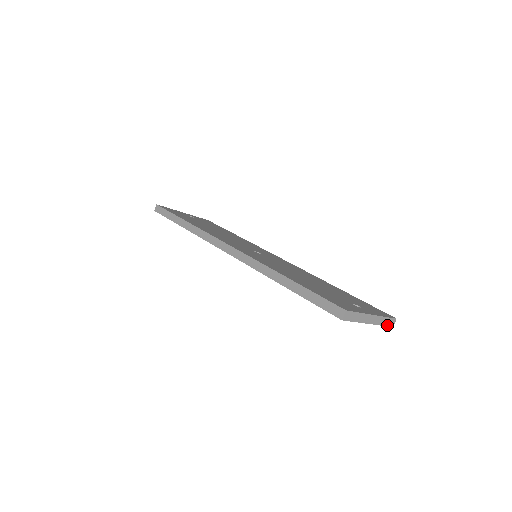
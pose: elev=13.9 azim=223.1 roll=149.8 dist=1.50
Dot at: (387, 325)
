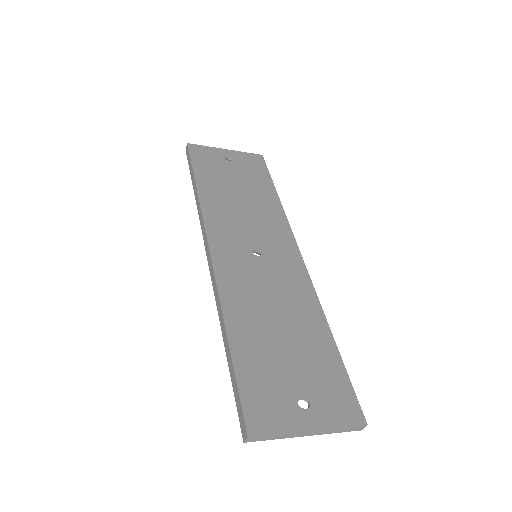
Dot at: (347, 431)
